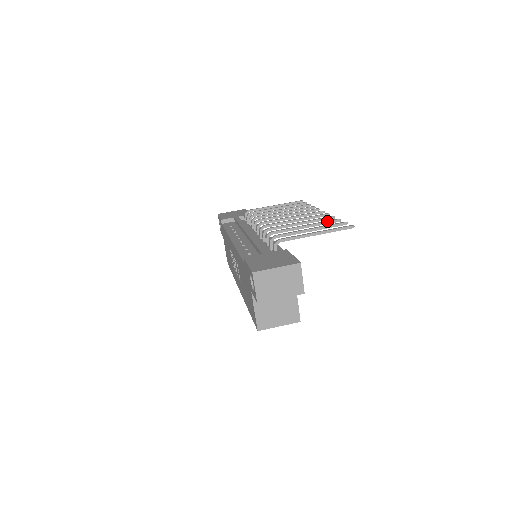
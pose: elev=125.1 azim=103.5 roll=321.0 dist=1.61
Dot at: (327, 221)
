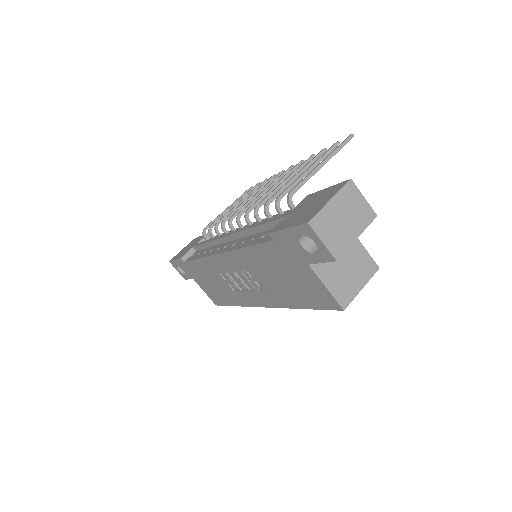
Dot at: (314, 157)
